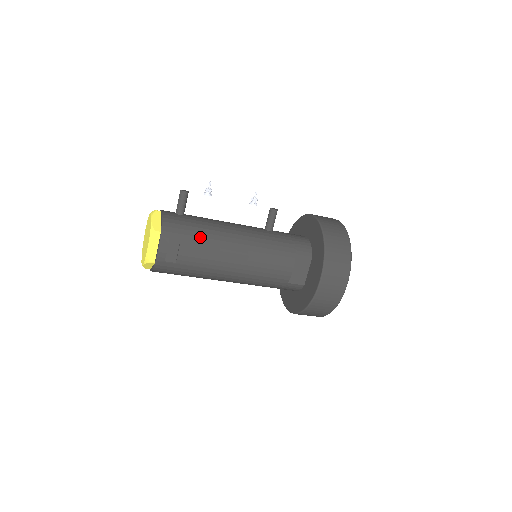
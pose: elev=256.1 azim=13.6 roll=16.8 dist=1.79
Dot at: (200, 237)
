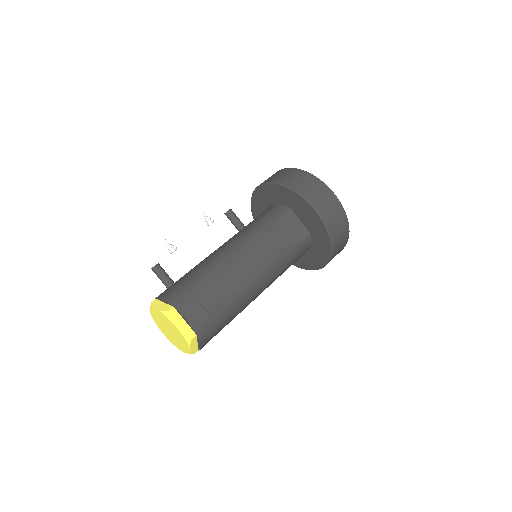
Dot at: (204, 279)
